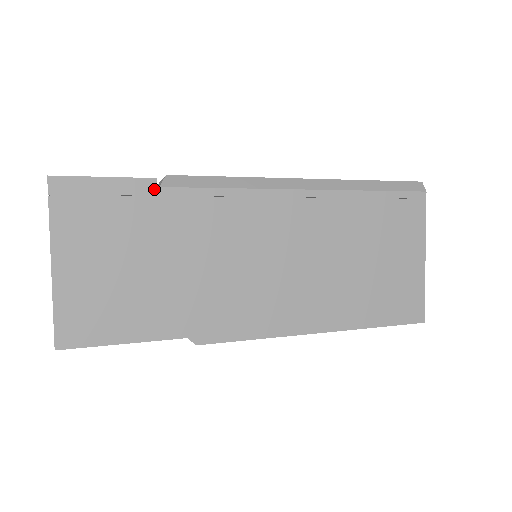
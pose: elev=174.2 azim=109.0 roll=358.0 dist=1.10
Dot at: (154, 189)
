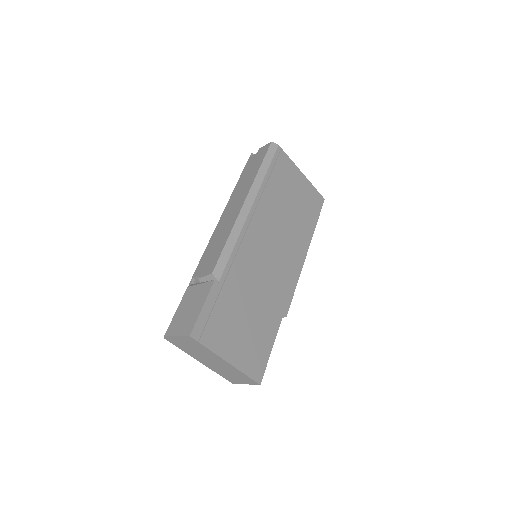
Dot at: (219, 285)
